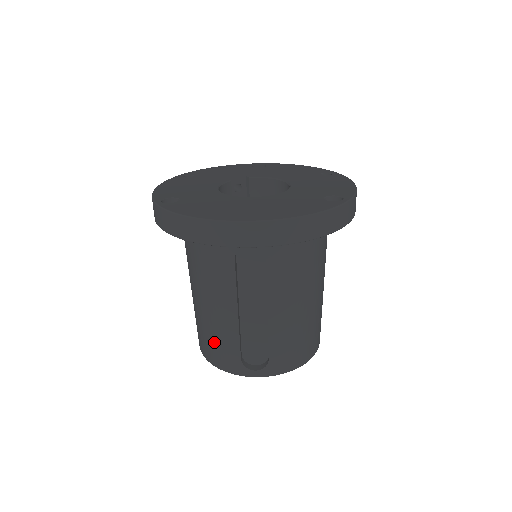
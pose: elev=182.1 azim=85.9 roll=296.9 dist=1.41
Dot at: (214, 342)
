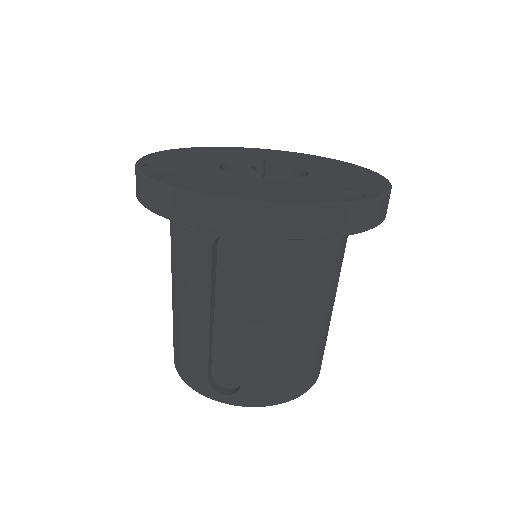
Dot at: (182, 348)
